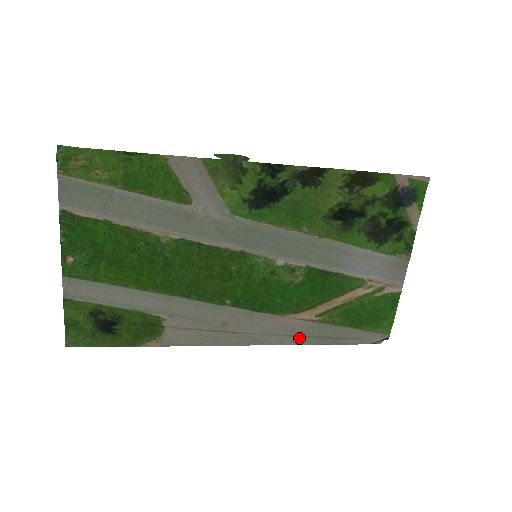
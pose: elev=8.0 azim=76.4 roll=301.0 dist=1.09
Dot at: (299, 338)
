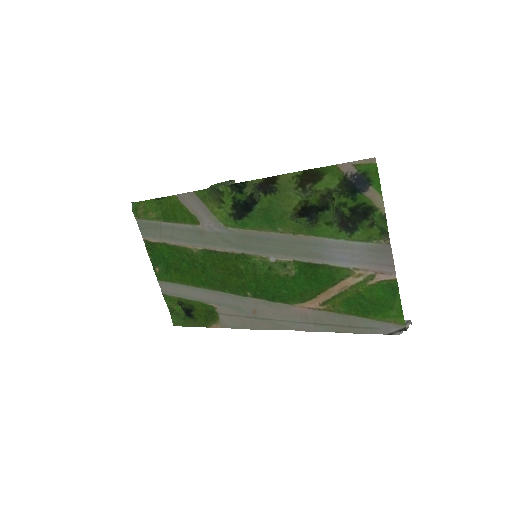
Dot at: (315, 325)
